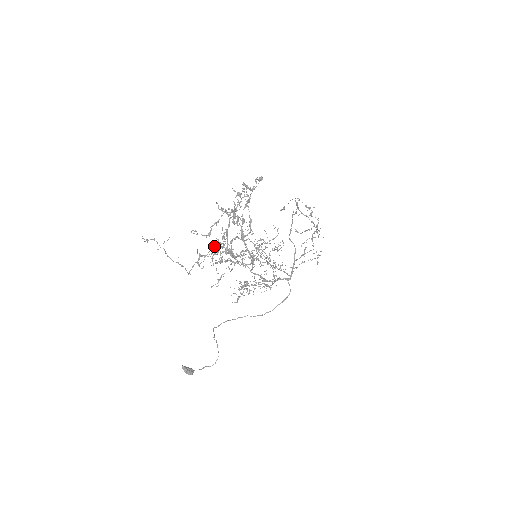
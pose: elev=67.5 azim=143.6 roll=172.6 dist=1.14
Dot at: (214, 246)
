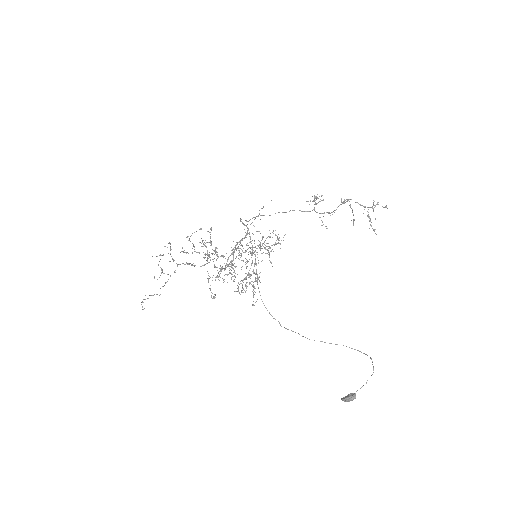
Dot at: (208, 279)
